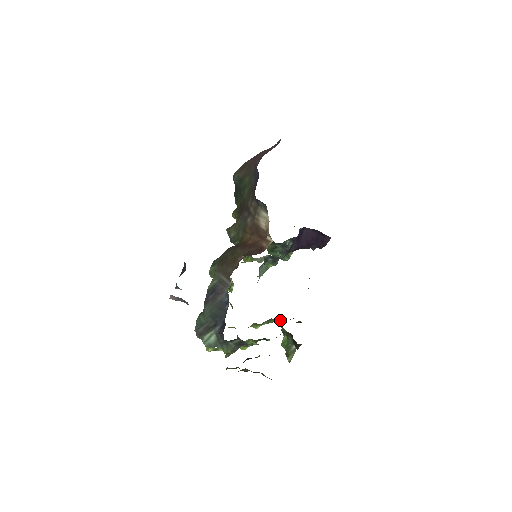
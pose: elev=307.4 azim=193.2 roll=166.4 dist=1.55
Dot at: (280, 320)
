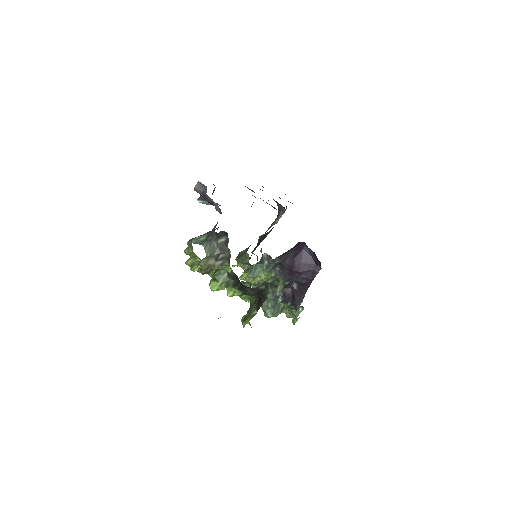
Dot at: occluded
